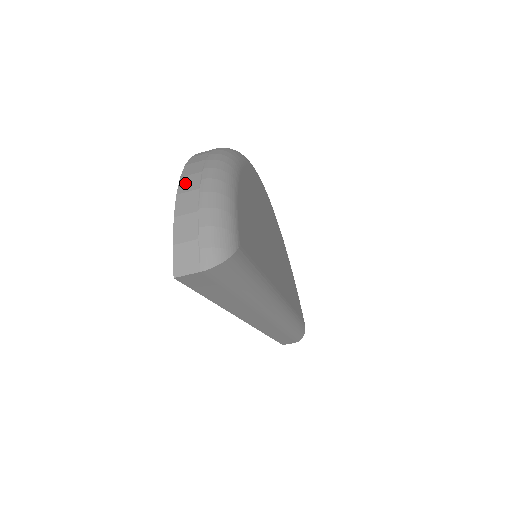
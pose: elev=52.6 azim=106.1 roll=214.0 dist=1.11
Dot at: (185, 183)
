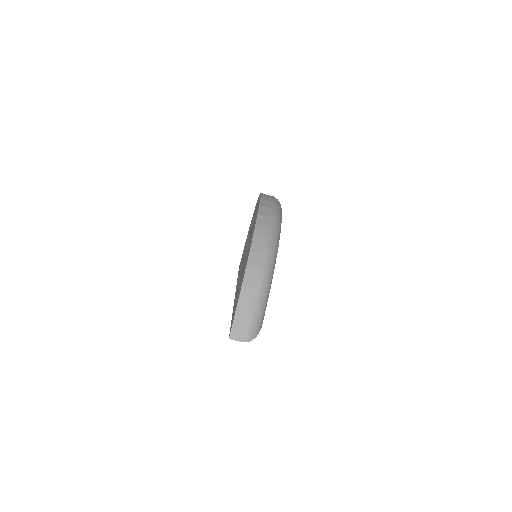
Dot at: (248, 276)
